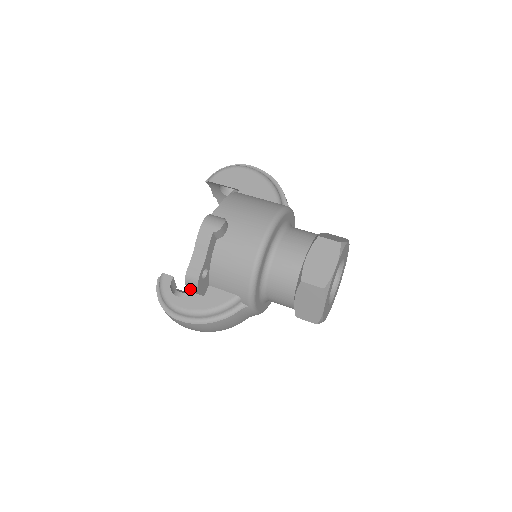
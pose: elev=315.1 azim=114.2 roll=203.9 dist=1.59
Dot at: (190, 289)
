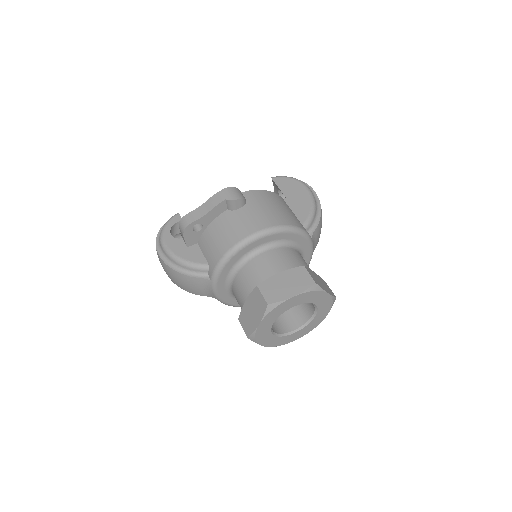
Dot at: (181, 233)
